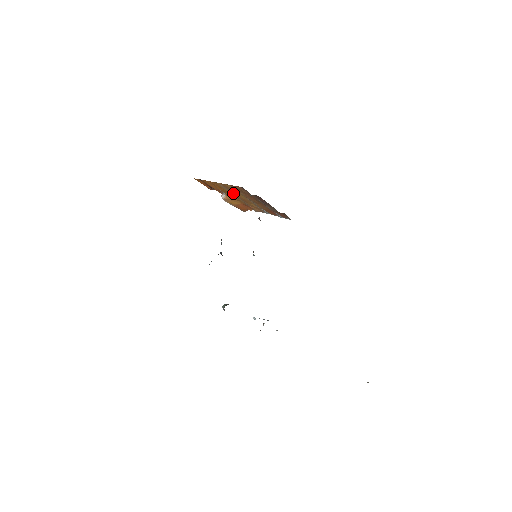
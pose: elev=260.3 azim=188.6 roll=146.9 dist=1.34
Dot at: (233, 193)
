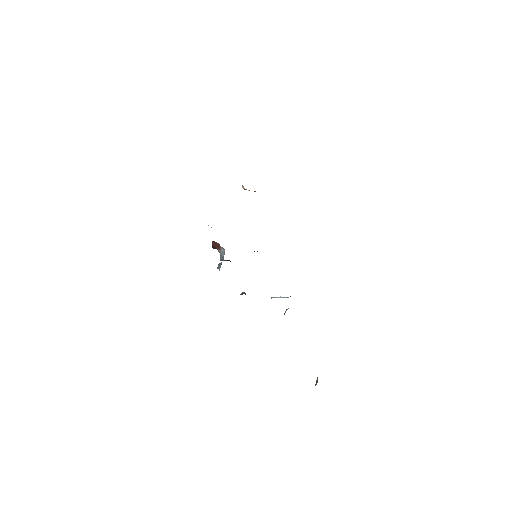
Dot at: occluded
